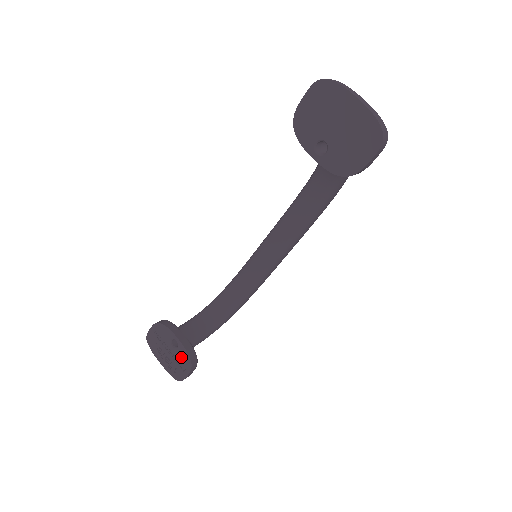
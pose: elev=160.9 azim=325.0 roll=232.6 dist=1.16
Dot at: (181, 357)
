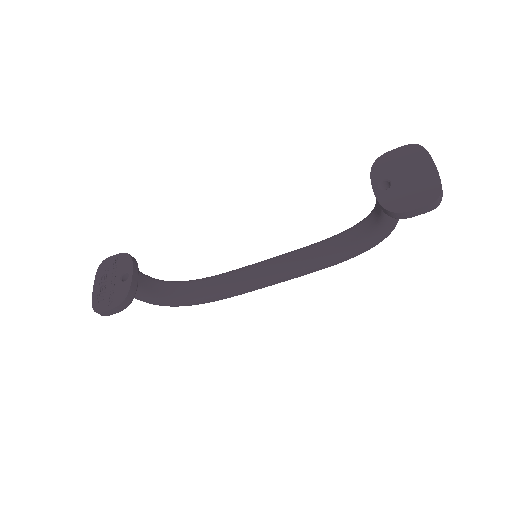
Dot at: (119, 291)
